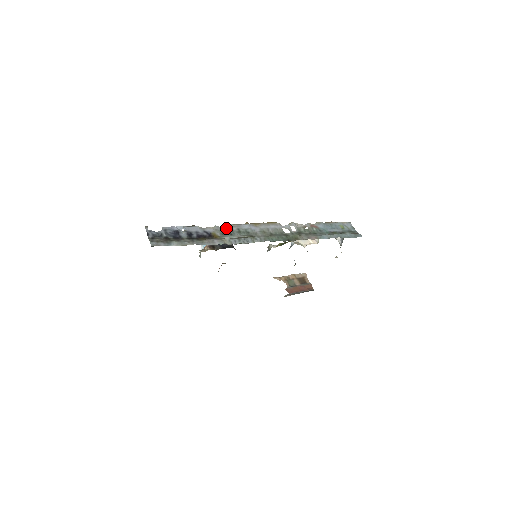
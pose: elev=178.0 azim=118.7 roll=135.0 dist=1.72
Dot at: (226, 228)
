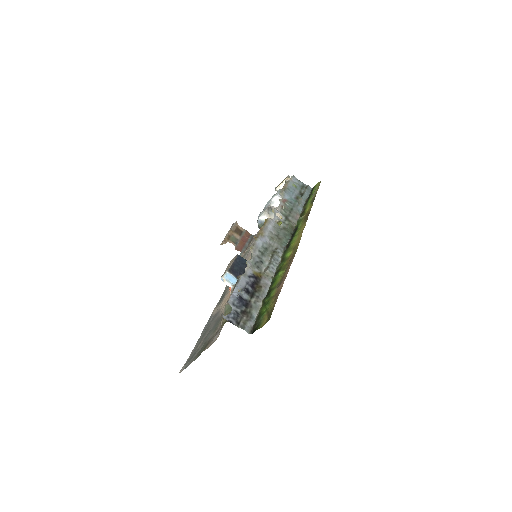
Dot at: (253, 258)
